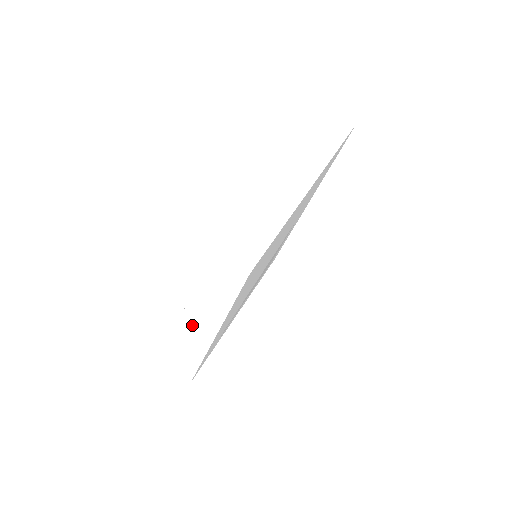
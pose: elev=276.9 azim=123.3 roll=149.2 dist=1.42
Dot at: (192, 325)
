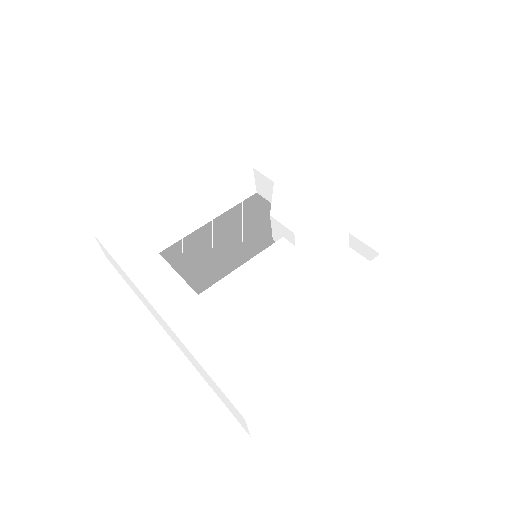
Dot at: (161, 320)
